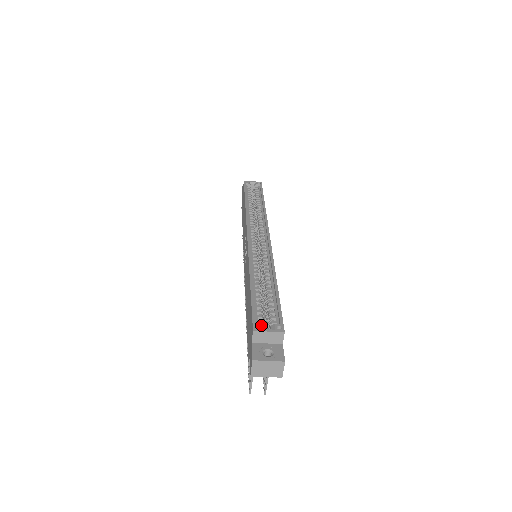
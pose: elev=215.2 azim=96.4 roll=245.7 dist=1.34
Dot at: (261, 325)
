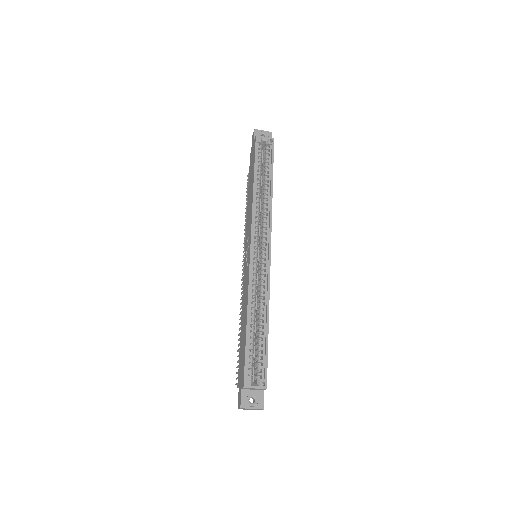
Dot at: (250, 381)
